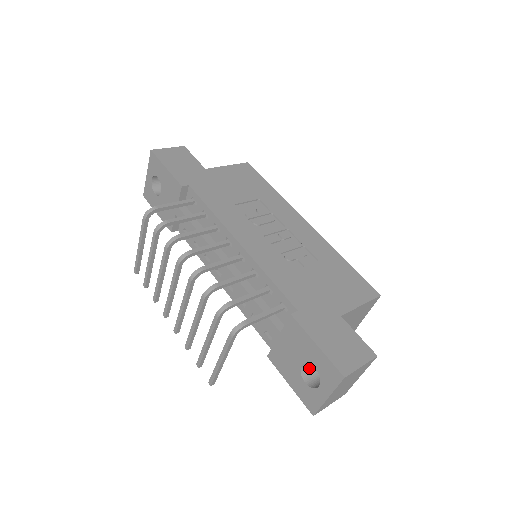
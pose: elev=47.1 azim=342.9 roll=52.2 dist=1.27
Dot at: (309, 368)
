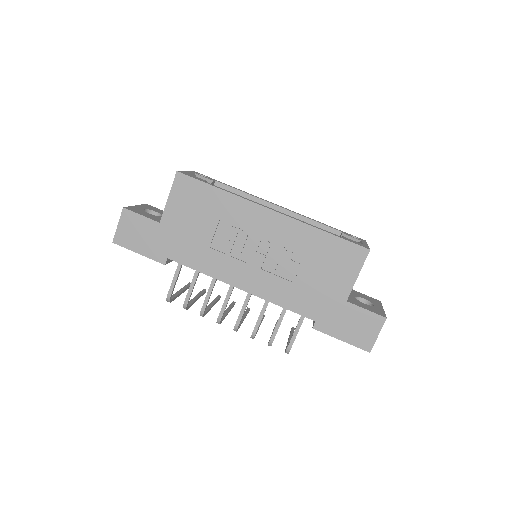
Dot at: occluded
